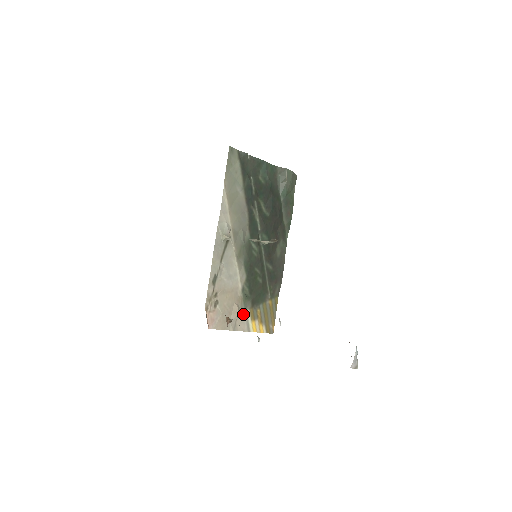
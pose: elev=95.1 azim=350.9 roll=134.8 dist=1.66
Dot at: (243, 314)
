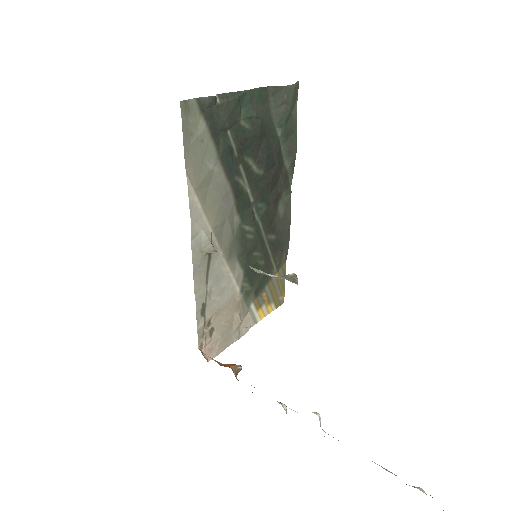
Dot at: (246, 313)
